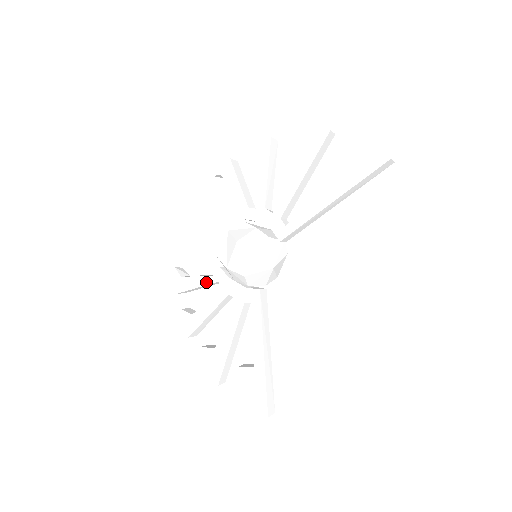
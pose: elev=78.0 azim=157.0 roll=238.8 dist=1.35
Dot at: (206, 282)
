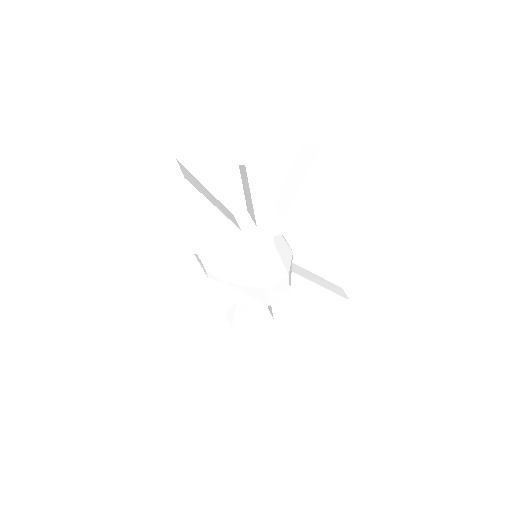
Dot at: (225, 311)
